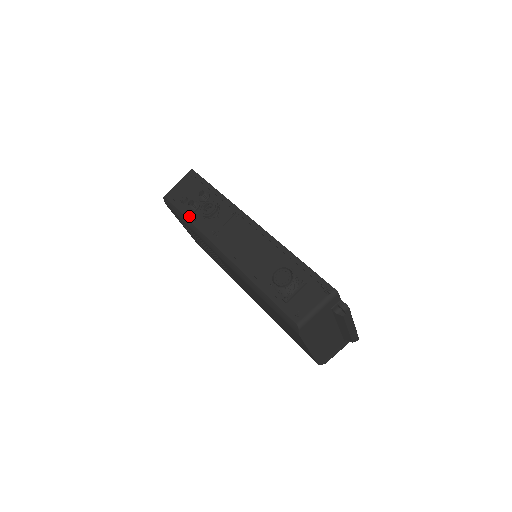
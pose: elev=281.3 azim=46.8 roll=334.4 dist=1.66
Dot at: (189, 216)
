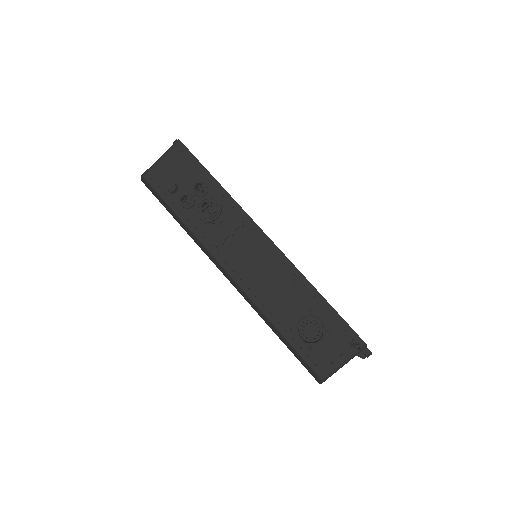
Dot at: (181, 214)
